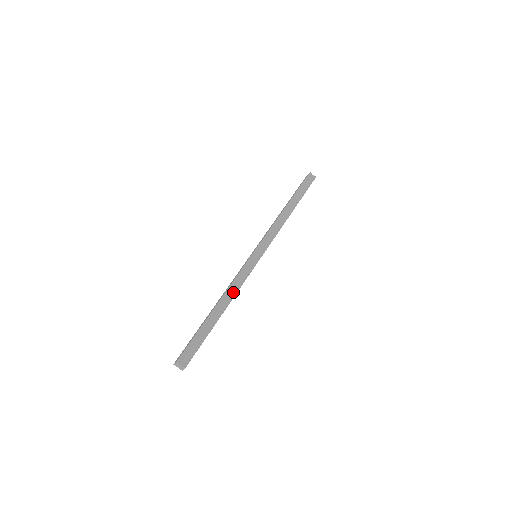
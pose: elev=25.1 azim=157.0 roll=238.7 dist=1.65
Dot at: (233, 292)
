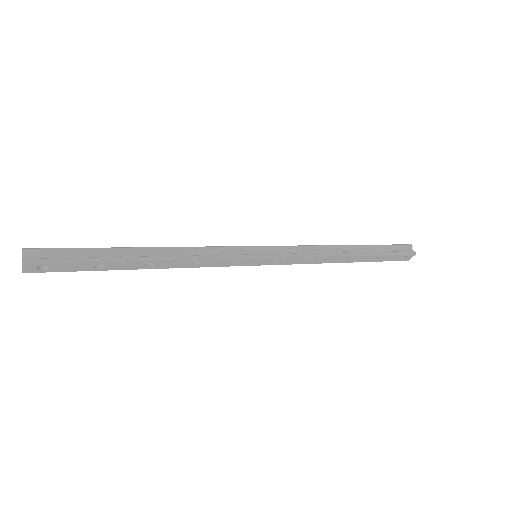
Dot at: (183, 255)
